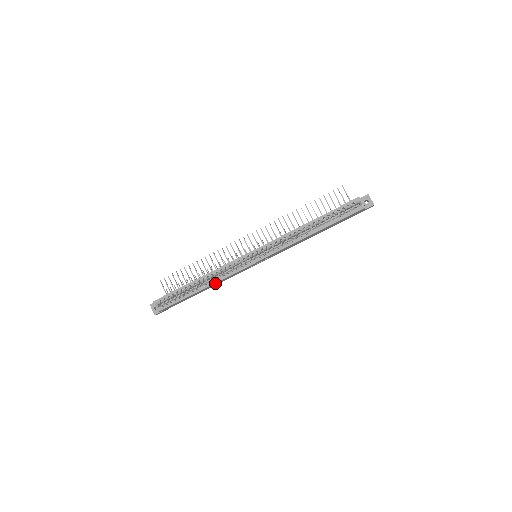
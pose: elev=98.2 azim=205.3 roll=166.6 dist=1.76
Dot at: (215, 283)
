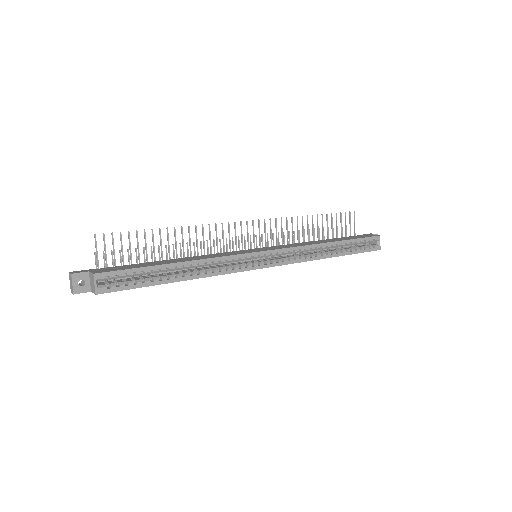
Dot at: (202, 276)
